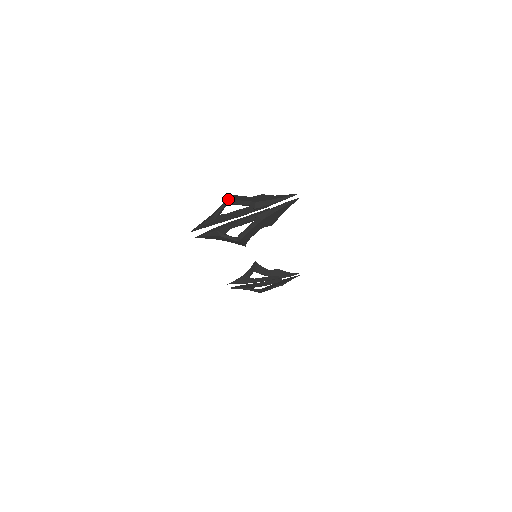
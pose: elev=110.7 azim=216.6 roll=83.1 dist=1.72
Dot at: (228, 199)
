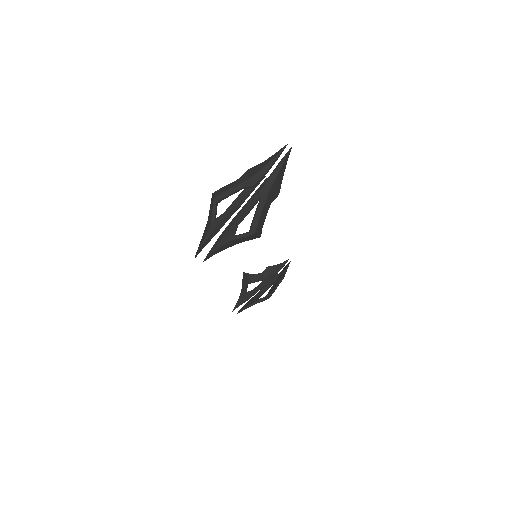
Dot at: (215, 197)
